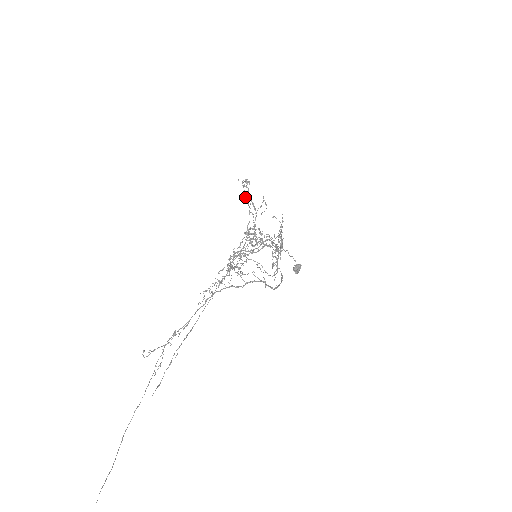
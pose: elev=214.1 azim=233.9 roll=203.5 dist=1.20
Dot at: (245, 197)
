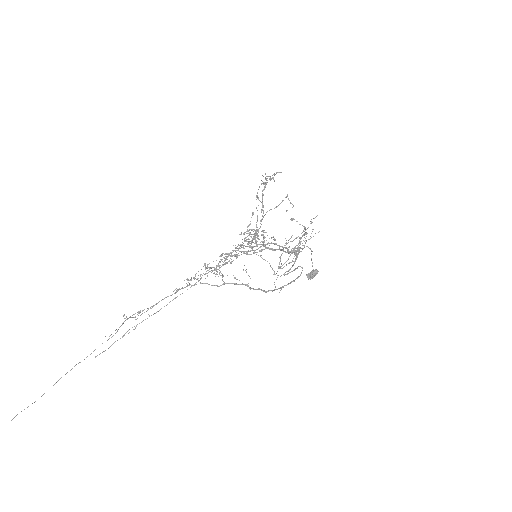
Dot at: (256, 196)
